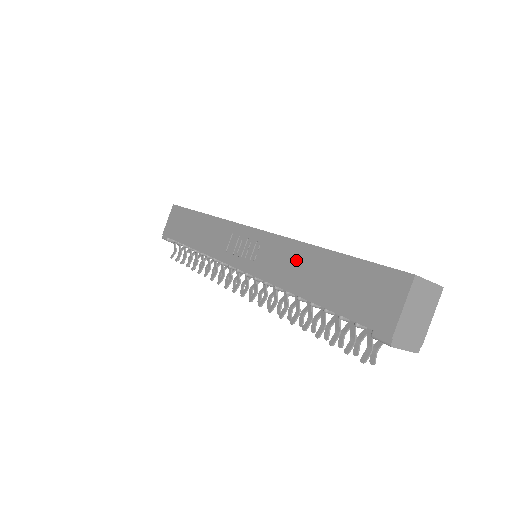
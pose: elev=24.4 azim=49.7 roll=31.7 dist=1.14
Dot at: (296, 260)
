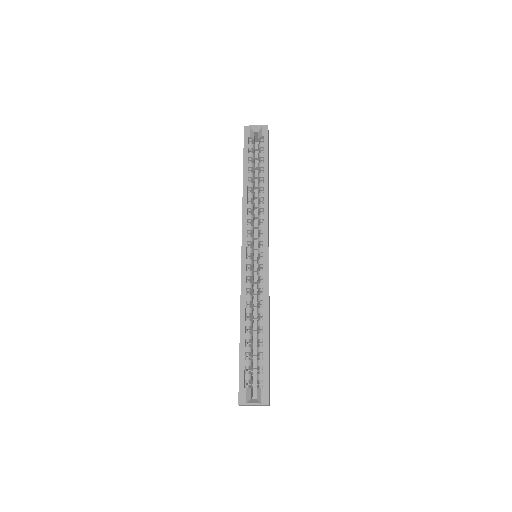
Dot at: occluded
